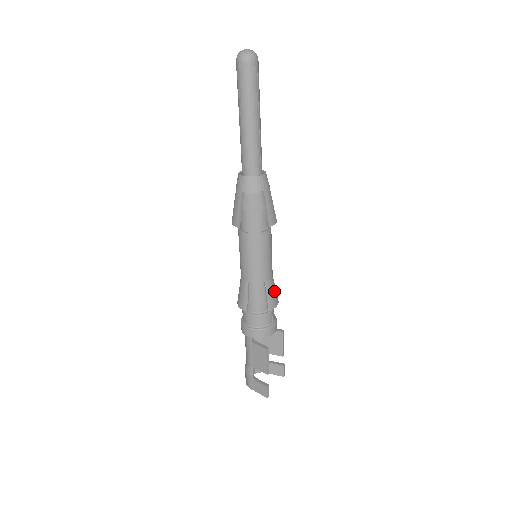
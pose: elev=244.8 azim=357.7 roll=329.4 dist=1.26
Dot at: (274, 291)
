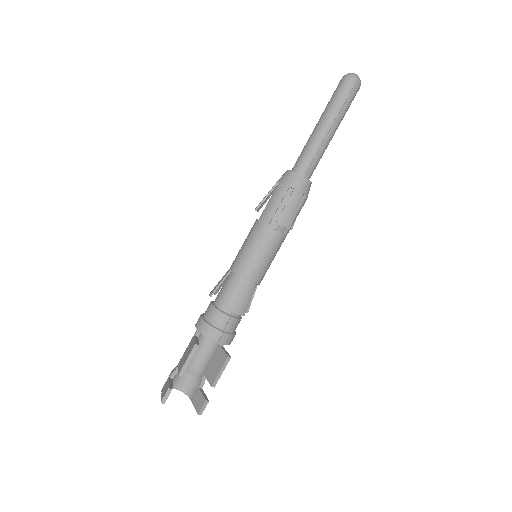
Dot at: (245, 298)
